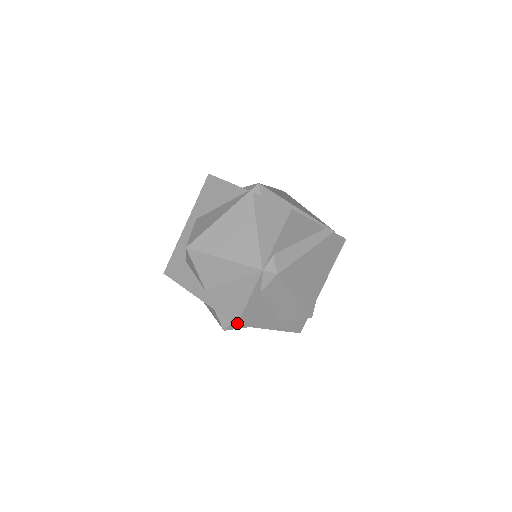
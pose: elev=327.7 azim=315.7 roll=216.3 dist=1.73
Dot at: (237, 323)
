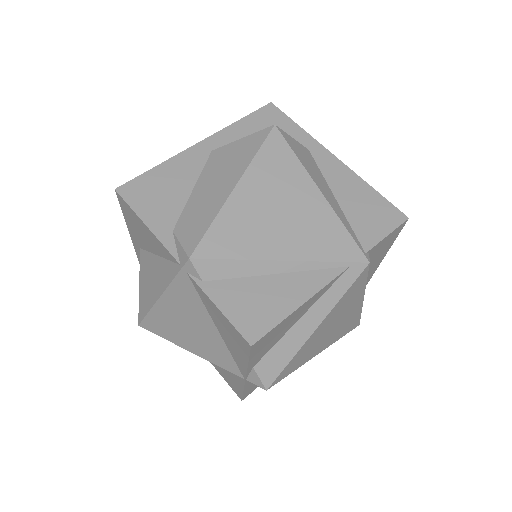
Dot at: (241, 400)
